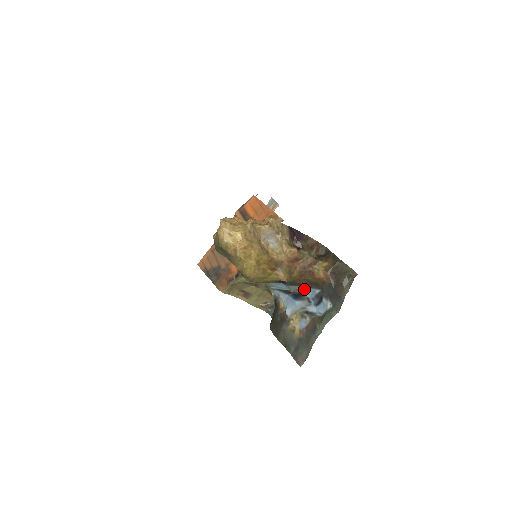
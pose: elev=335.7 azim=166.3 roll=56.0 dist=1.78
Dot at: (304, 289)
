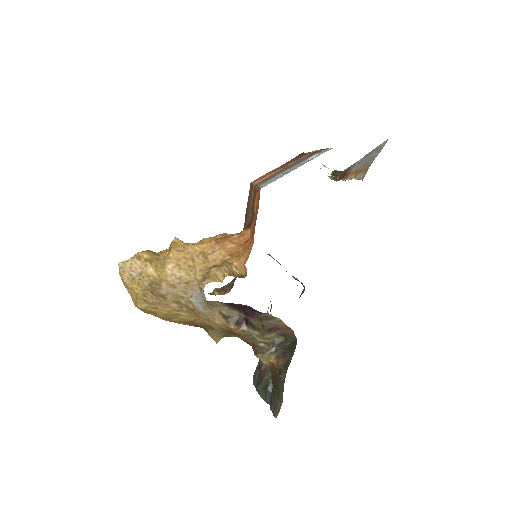
Dot at: occluded
